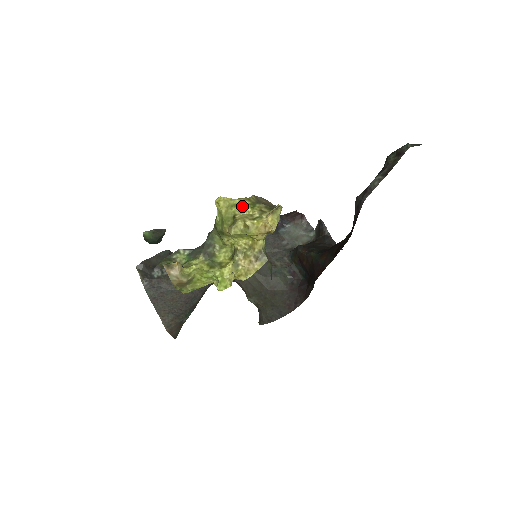
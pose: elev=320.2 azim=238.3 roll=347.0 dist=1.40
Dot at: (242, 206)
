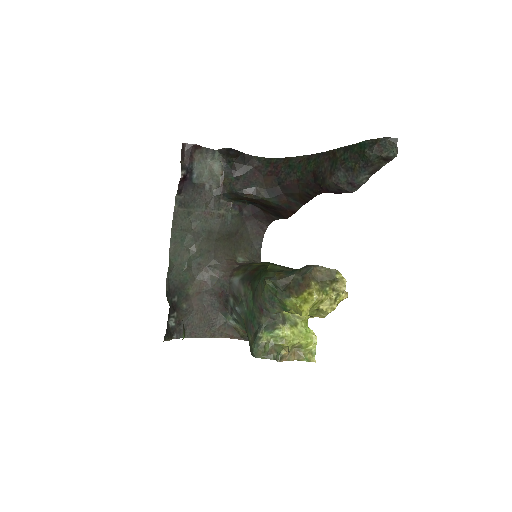
Dot at: (321, 301)
